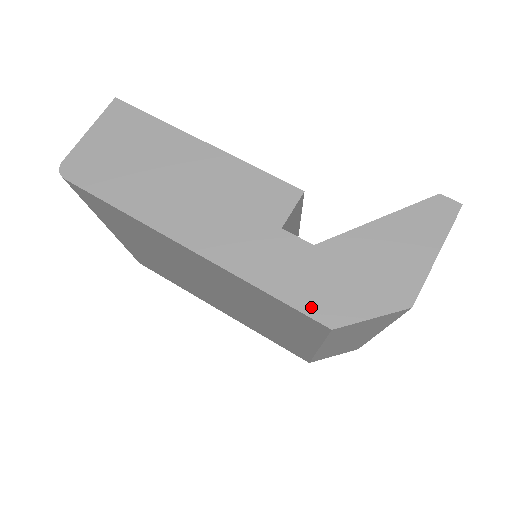
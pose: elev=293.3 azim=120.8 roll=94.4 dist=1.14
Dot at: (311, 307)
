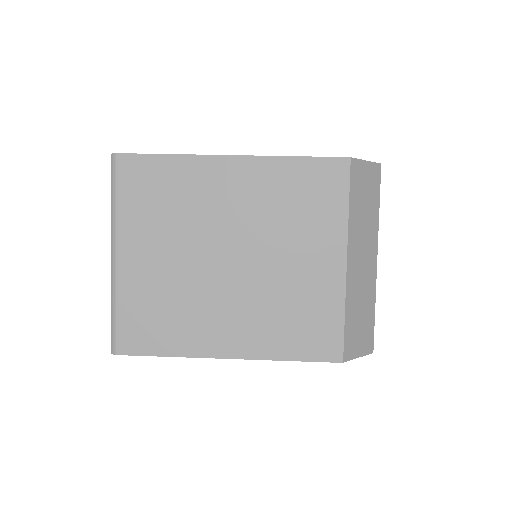
Dot at: (330, 158)
